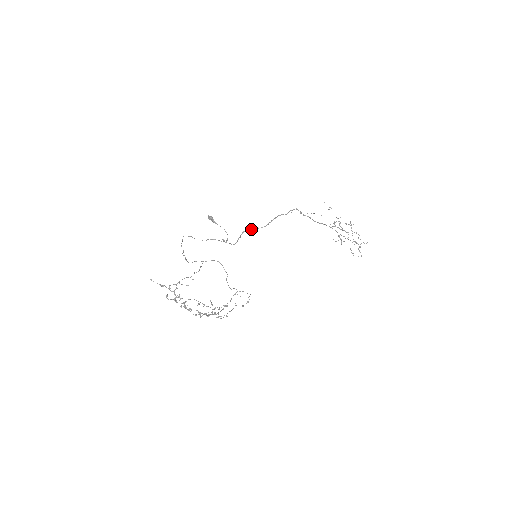
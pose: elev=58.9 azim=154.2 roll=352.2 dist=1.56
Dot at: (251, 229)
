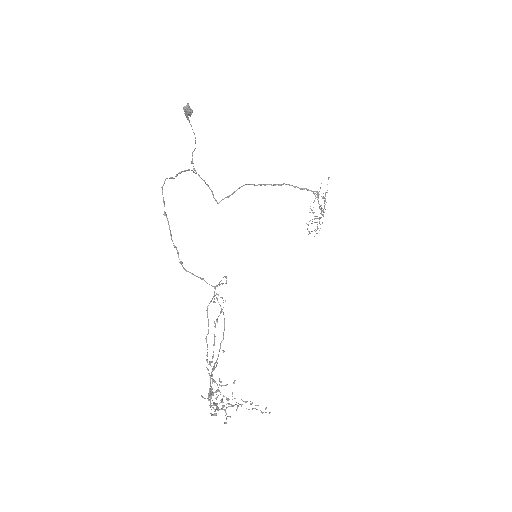
Dot at: (250, 184)
